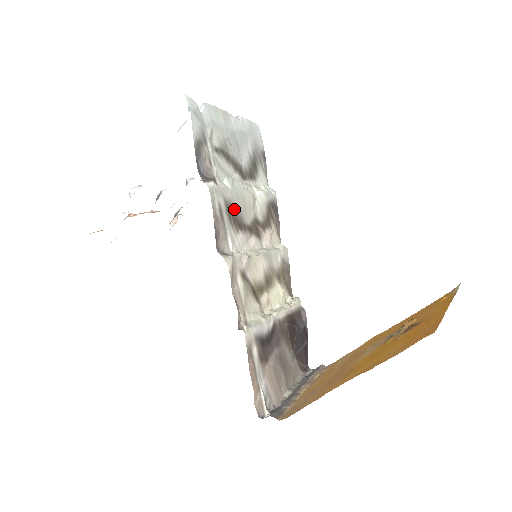
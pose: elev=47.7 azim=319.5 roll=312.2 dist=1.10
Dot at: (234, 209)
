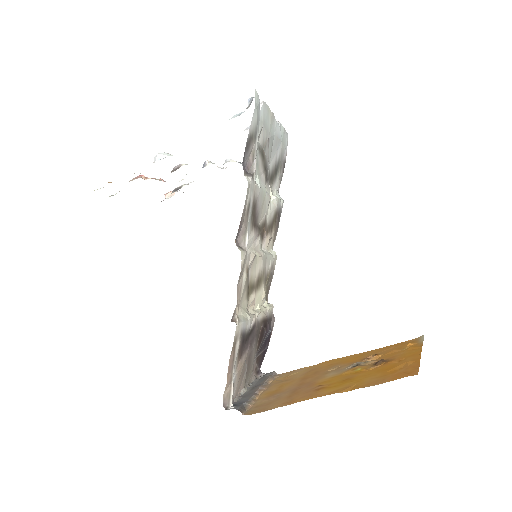
Dot at: (256, 208)
